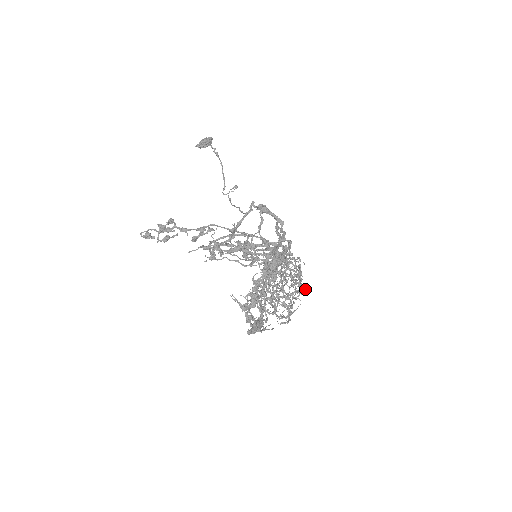
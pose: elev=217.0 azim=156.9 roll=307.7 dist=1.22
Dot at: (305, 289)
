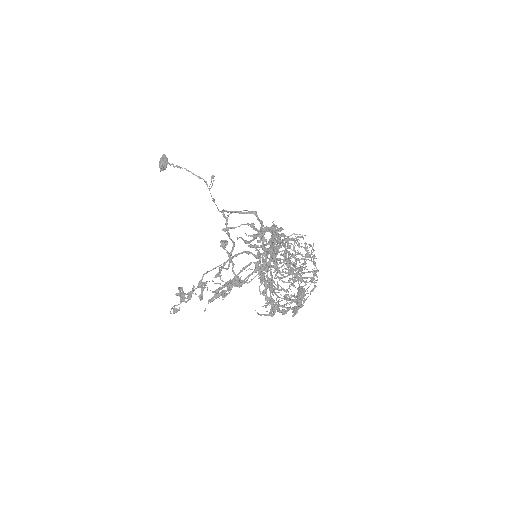
Dot at: occluded
